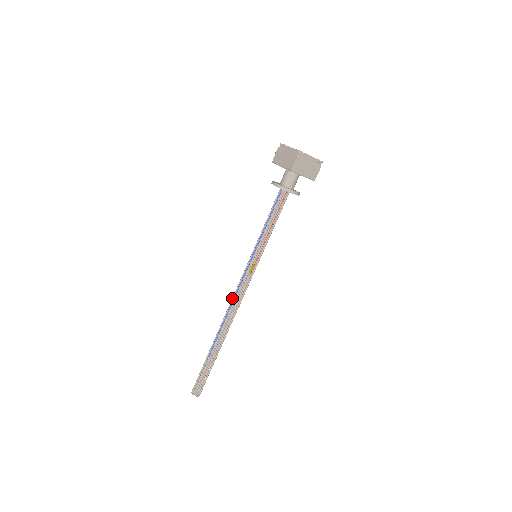
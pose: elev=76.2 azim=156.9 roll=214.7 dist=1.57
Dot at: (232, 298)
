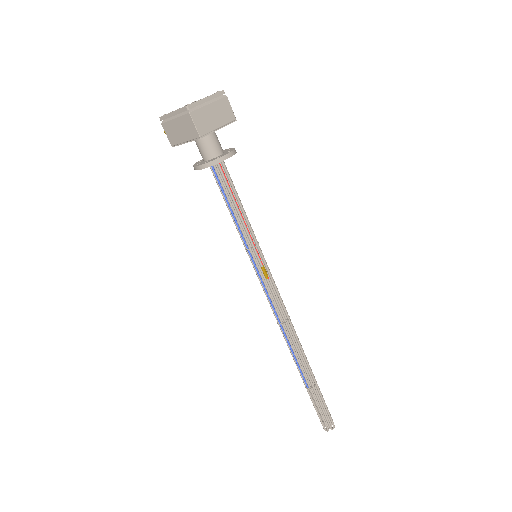
Dot at: occluded
